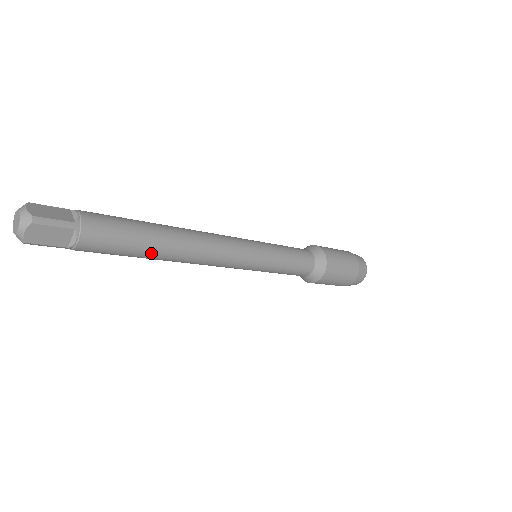
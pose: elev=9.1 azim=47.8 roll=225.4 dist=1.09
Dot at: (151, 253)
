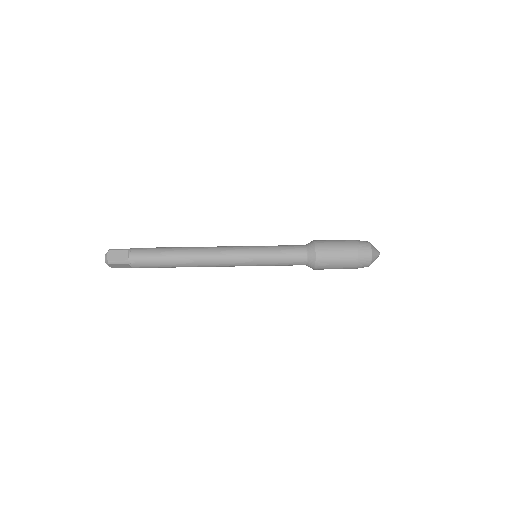
Dot at: (173, 267)
